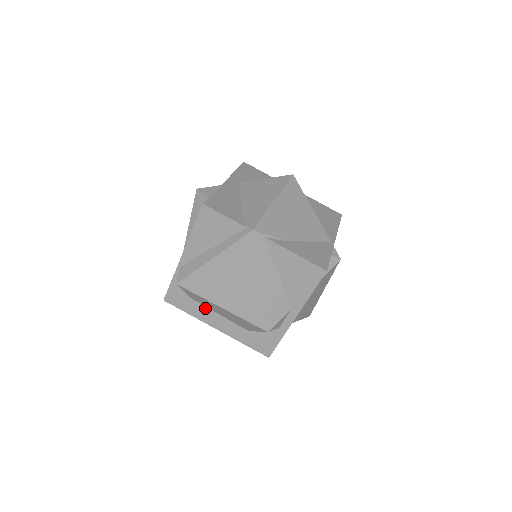
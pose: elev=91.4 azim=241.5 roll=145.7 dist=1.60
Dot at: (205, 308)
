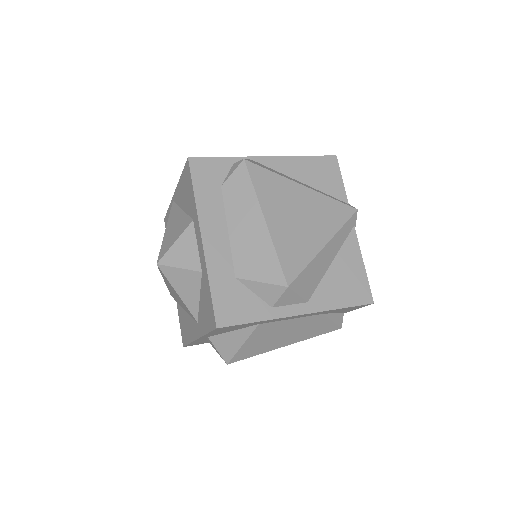
Dot at: (222, 210)
